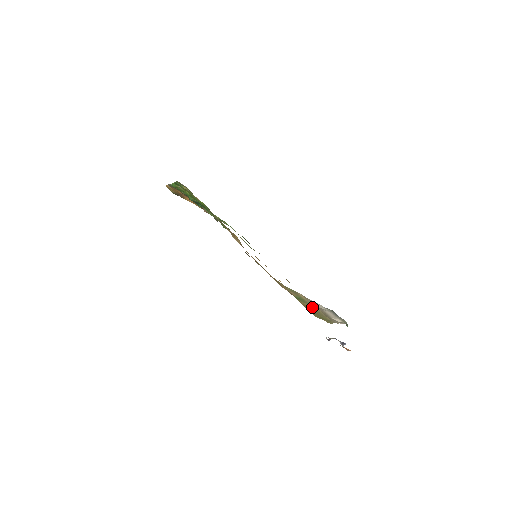
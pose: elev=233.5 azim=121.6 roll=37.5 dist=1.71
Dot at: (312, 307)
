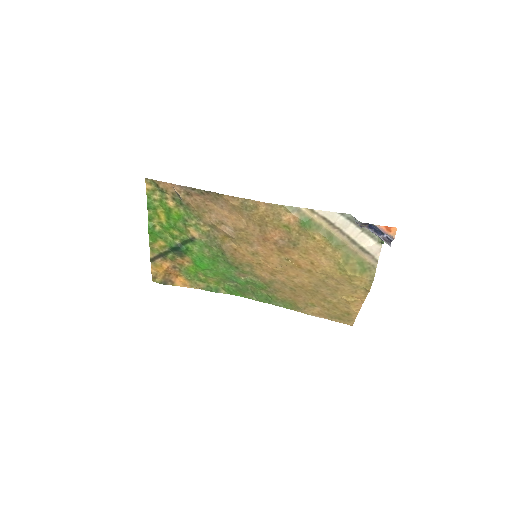
Dot at: (330, 236)
